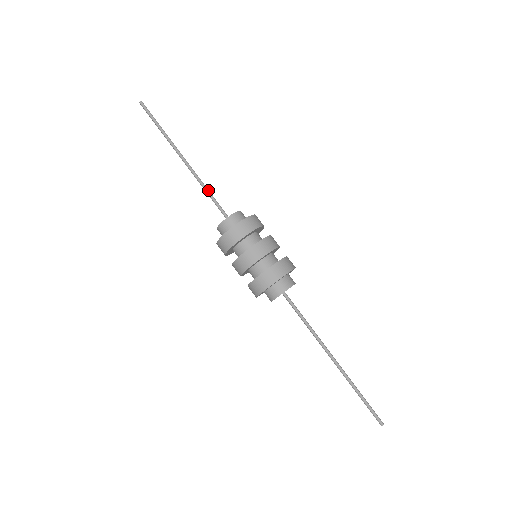
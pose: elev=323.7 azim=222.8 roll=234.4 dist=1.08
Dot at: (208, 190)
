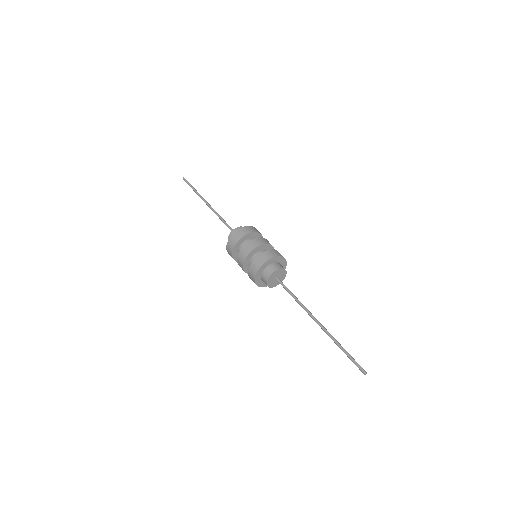
Dot at: (224, 220)
